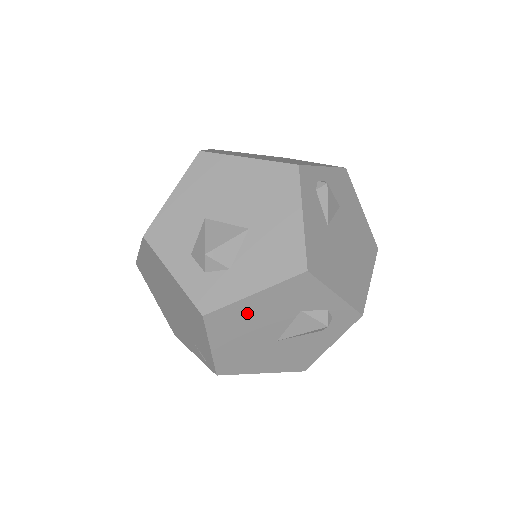
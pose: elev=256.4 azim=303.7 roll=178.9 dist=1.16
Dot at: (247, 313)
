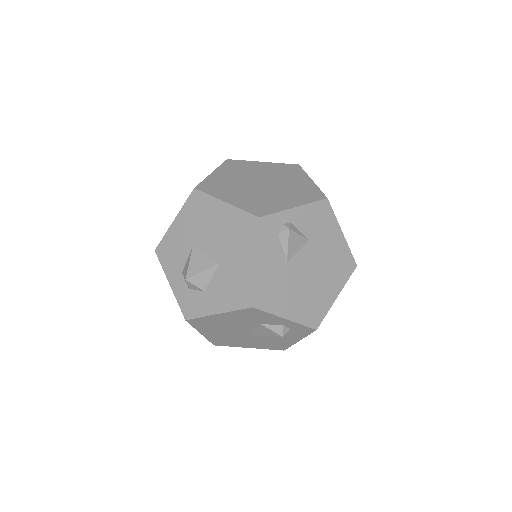
Dot at: (218, 321)
